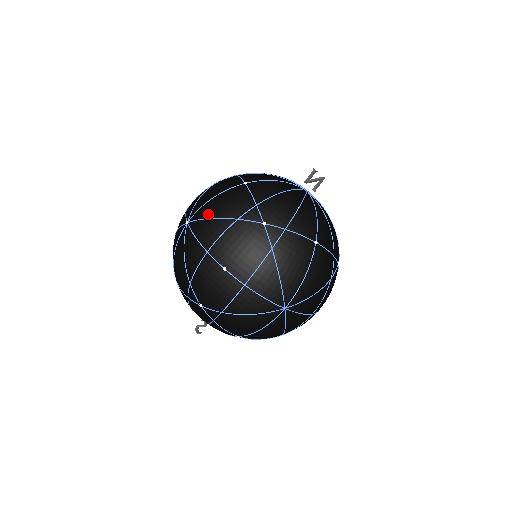
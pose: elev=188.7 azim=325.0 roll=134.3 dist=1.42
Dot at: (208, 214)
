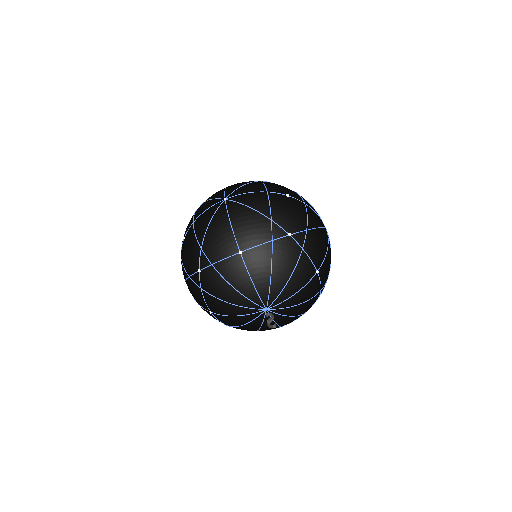
Dot at: (239, 186)
